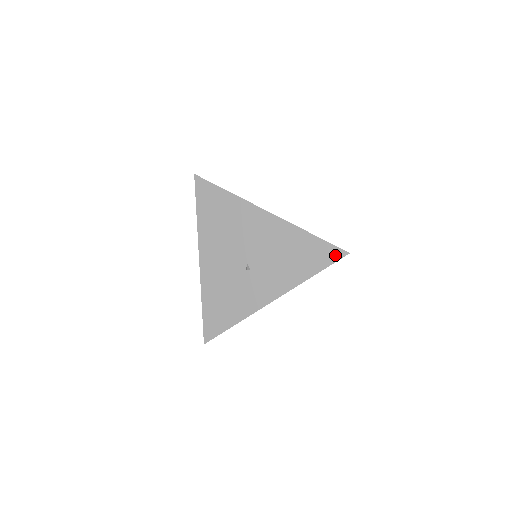
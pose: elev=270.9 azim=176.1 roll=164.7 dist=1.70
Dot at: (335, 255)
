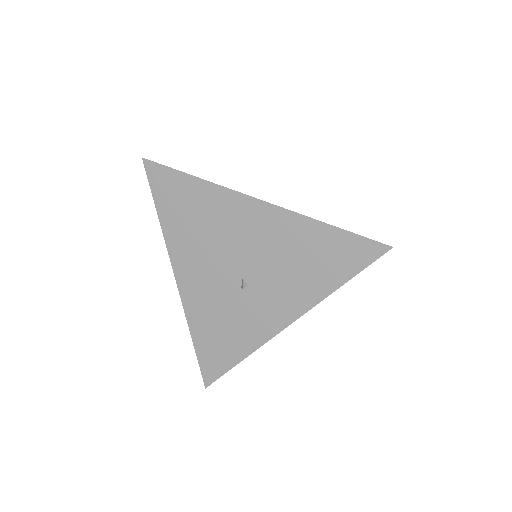
Dot at: (370, 252)
